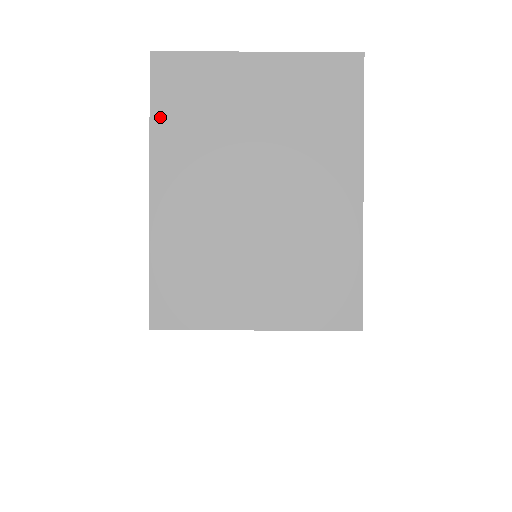
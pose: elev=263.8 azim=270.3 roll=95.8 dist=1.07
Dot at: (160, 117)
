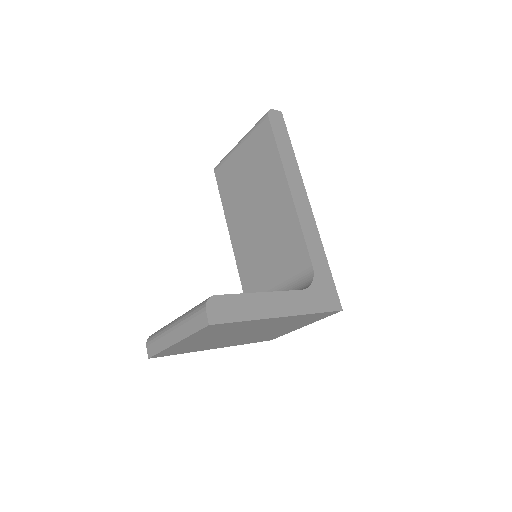
Dot at: (185, 352)
